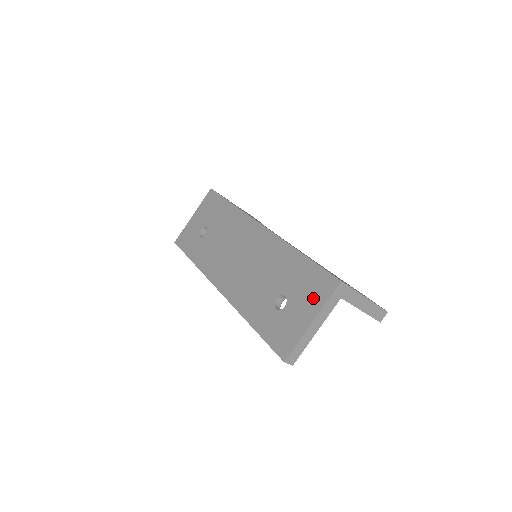
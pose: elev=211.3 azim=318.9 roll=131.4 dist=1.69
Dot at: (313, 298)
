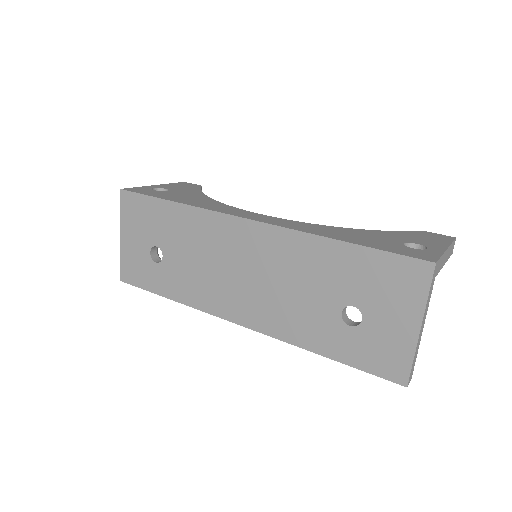
Dot at: (402, 298)
